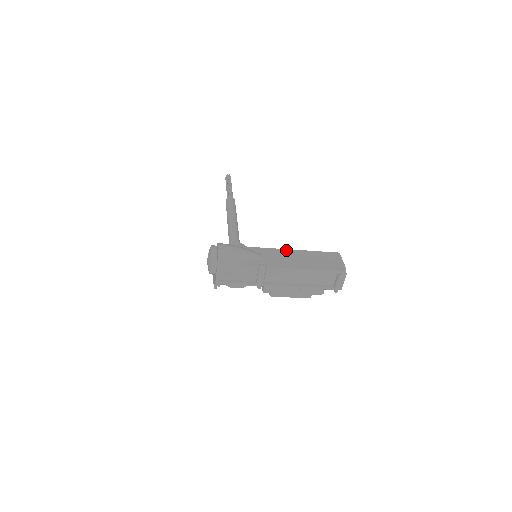
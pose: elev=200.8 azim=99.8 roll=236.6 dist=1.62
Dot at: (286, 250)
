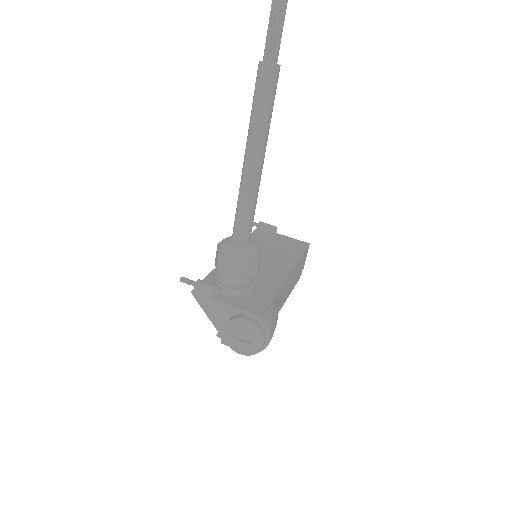
Dot at: (291, 273)
